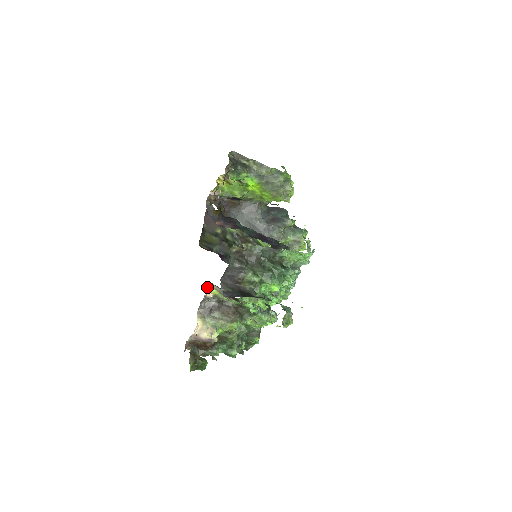
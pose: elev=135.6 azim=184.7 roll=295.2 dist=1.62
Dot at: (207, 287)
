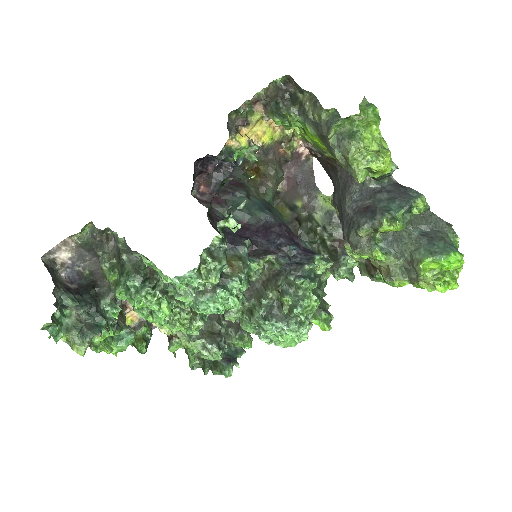
Dot at: occluded
